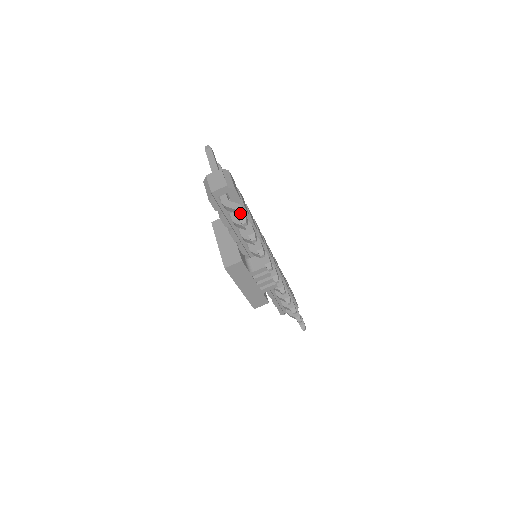
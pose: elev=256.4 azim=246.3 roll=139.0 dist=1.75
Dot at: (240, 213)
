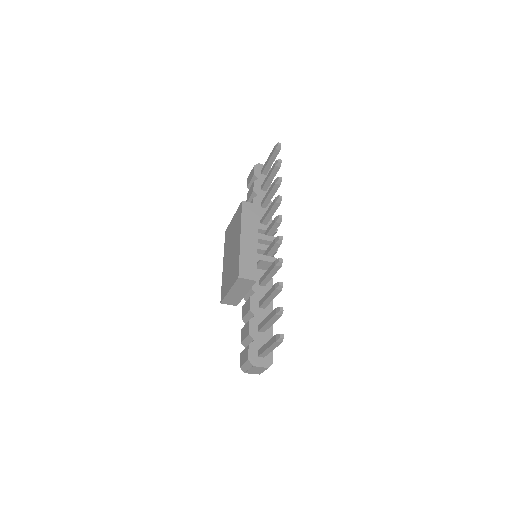
Dot at: occluded
